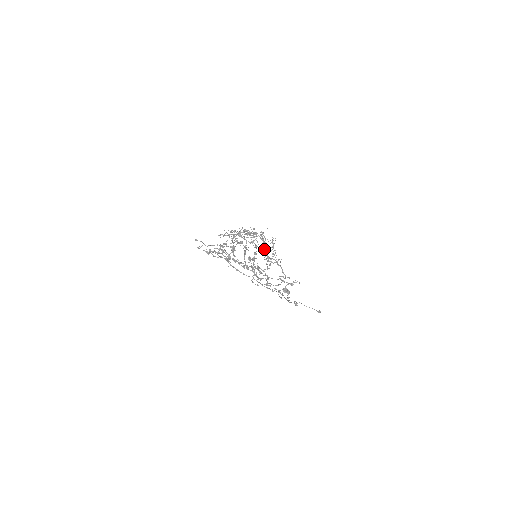
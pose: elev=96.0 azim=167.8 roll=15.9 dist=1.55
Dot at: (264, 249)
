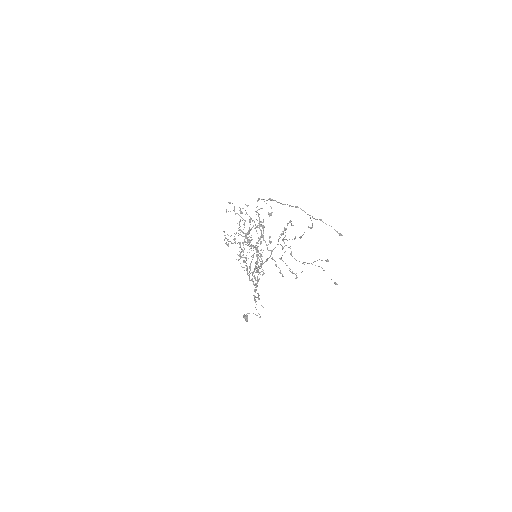
Dot at: occluded
